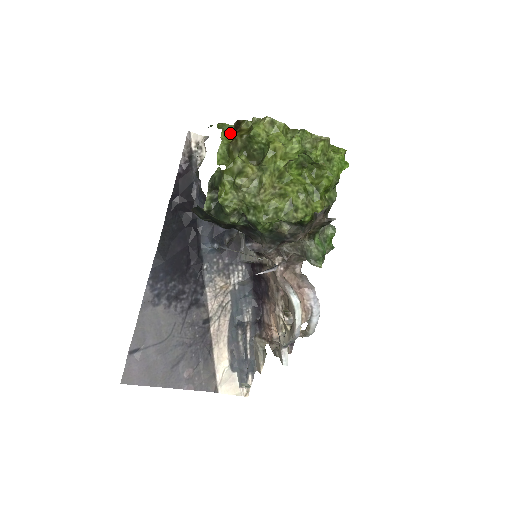
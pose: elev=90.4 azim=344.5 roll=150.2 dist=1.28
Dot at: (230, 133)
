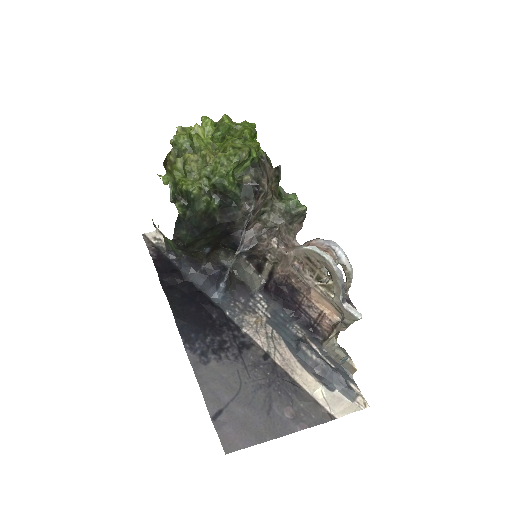
Dot at: occluded
